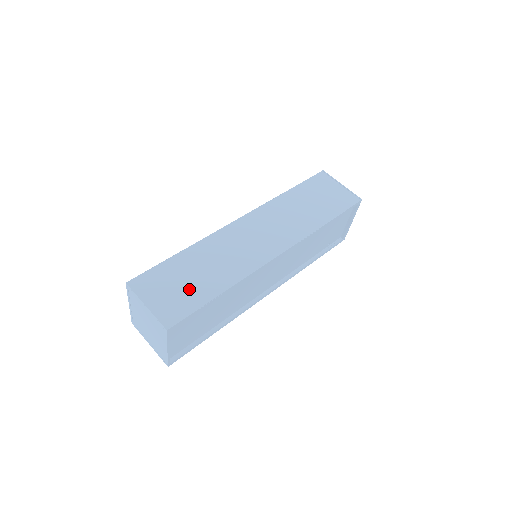
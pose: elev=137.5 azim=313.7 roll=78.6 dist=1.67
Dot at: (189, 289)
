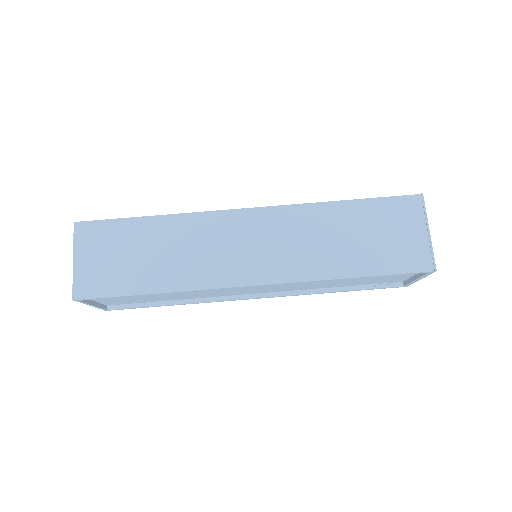
Dot at: (125, 268)
